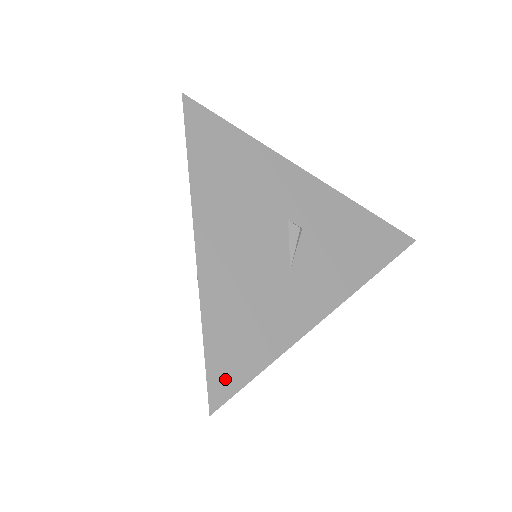
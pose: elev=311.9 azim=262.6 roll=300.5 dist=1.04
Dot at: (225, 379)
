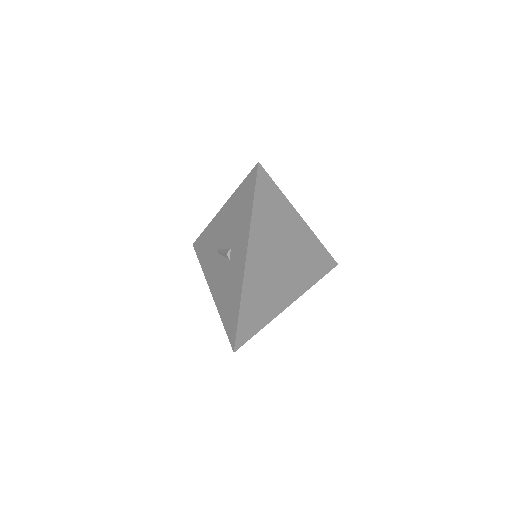
Dot at: occluded
